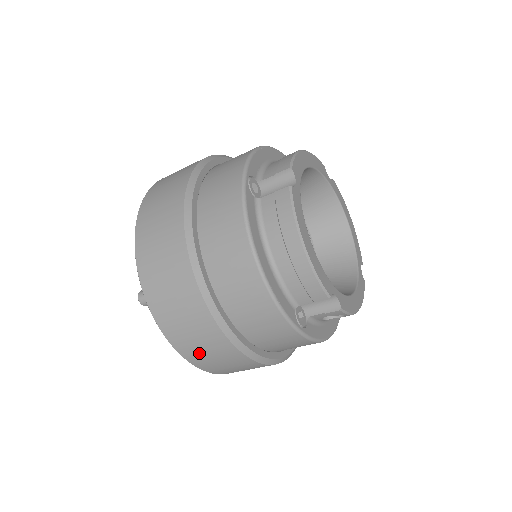
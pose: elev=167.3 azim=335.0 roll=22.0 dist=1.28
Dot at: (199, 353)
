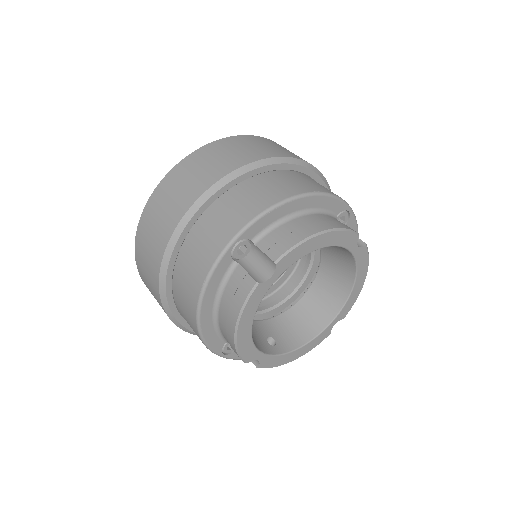
Dot at: occluded
